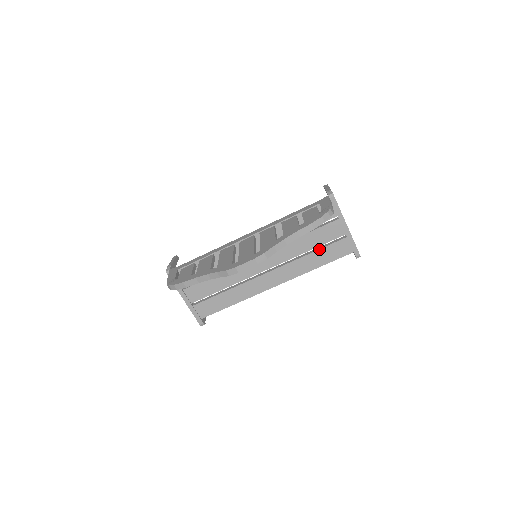
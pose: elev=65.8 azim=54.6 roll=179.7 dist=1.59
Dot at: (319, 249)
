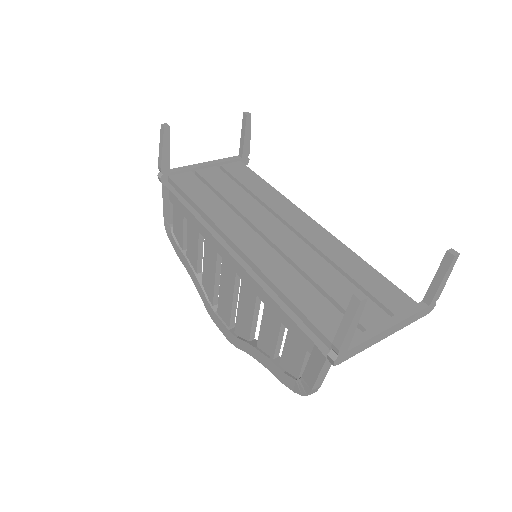
Dot at: occluded
